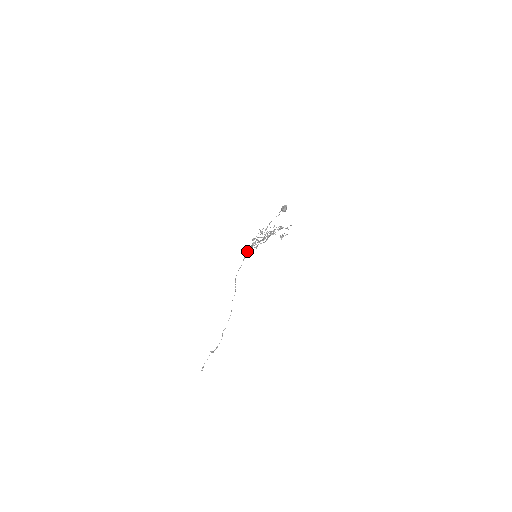
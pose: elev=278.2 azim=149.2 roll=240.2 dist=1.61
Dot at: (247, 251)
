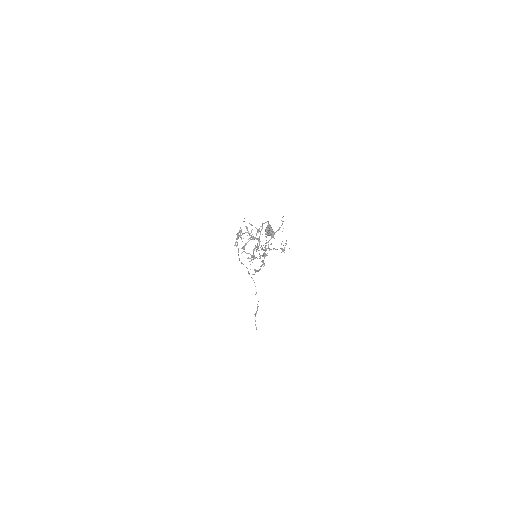
Dot at: occluded
